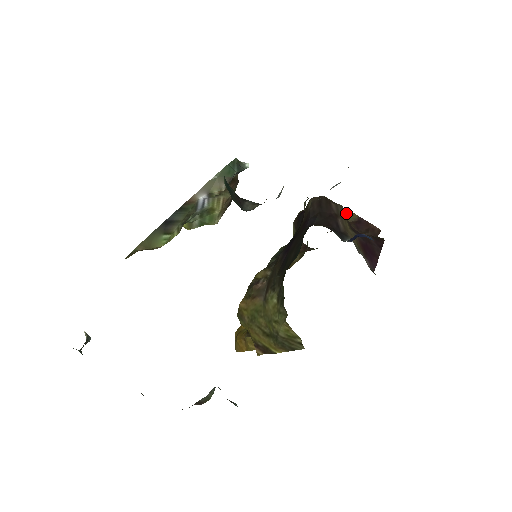
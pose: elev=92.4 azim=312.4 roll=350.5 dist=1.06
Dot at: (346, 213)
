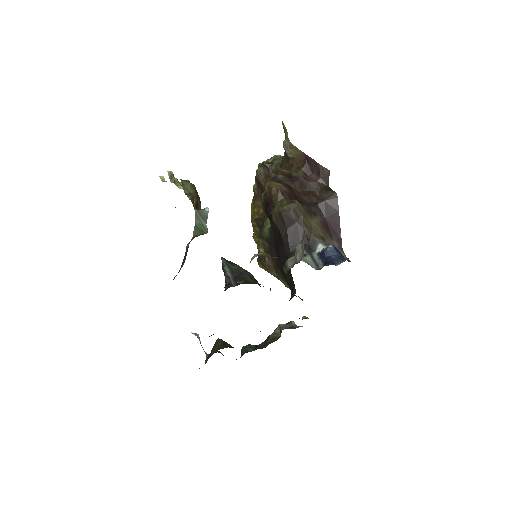
Dot at: (291, 149)
